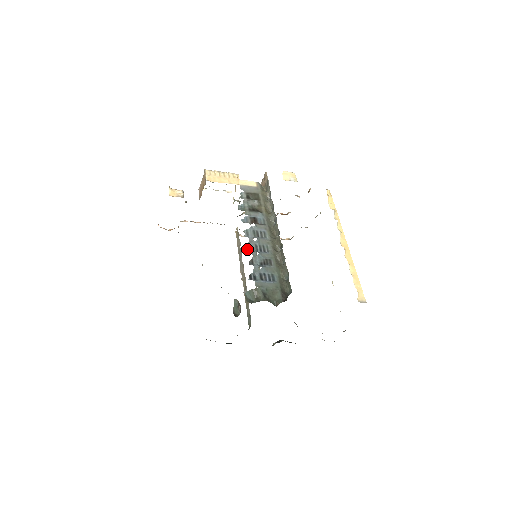
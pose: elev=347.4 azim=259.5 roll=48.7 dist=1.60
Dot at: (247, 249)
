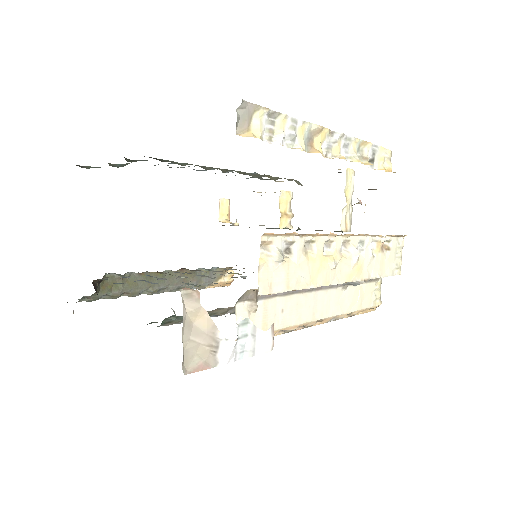
Dot at: occluded
